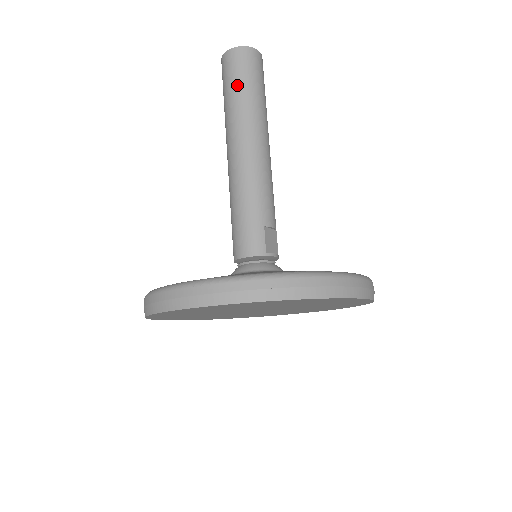
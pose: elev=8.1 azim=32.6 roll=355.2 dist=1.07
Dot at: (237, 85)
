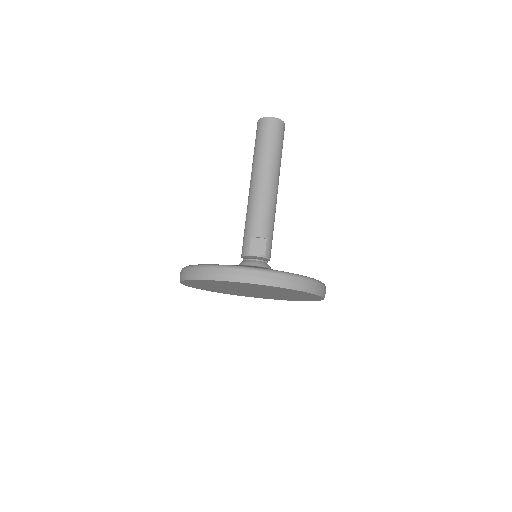
Dot at: (255, 145)
